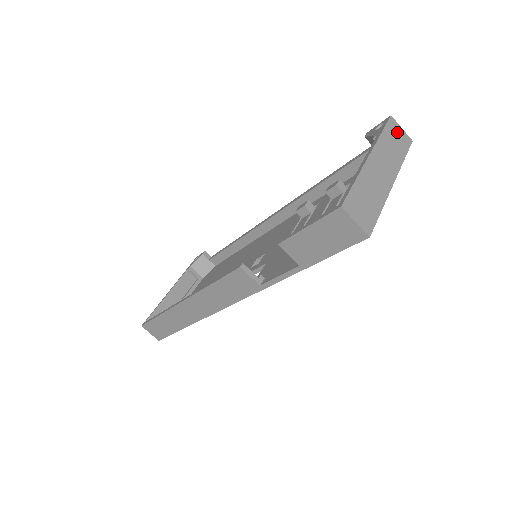
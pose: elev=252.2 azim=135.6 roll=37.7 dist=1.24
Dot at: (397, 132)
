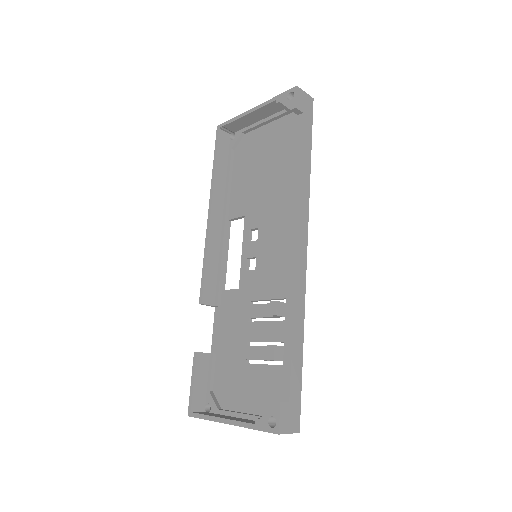
Dot at: occluded
